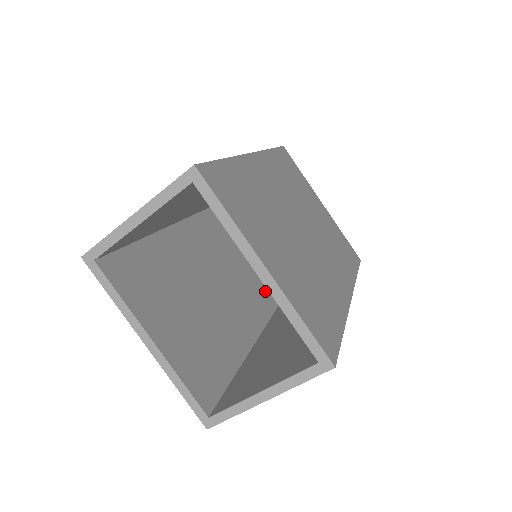
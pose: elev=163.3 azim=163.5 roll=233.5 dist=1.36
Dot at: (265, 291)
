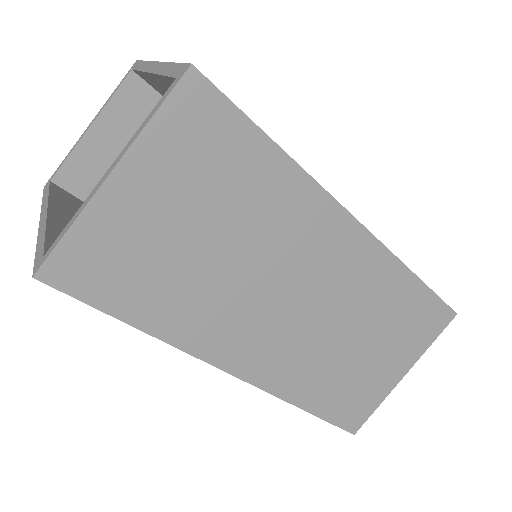
Dot at: occluded
